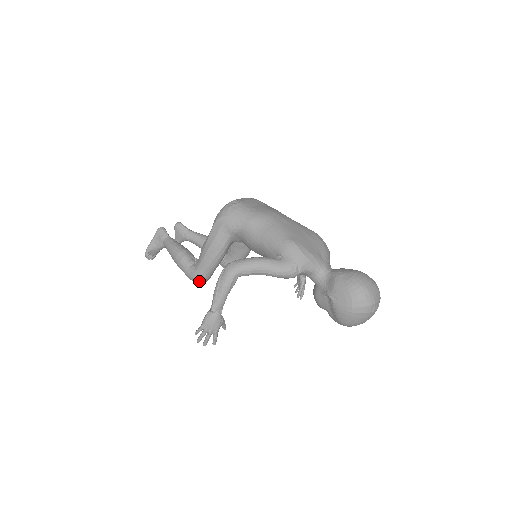
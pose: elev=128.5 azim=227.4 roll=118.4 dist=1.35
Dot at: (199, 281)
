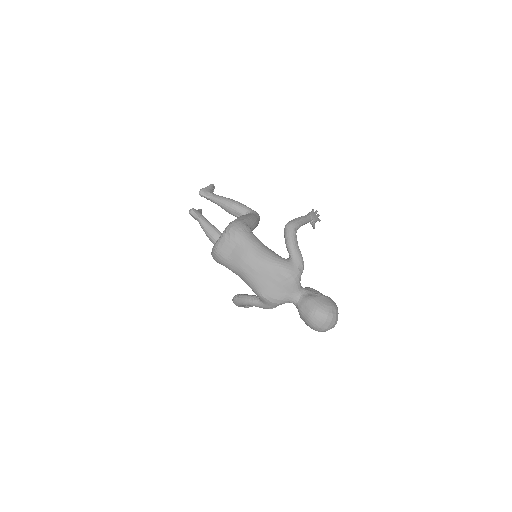
Dot at: occluded
